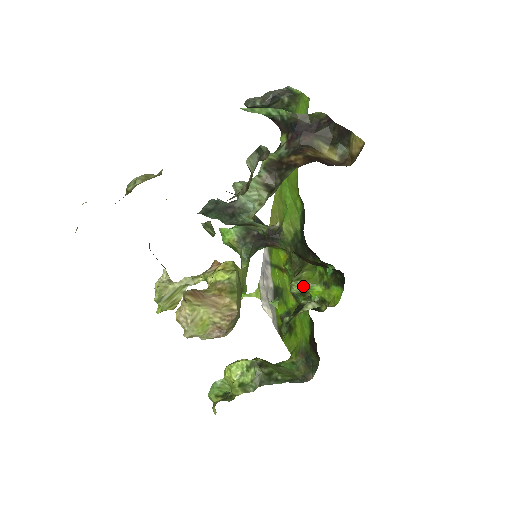
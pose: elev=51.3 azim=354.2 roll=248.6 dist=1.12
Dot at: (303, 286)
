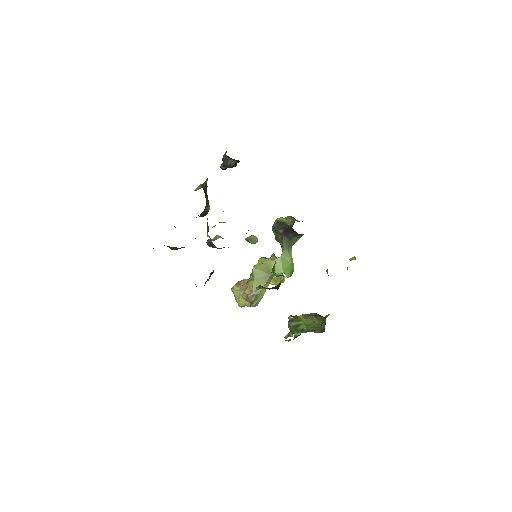
Dot at: occluded
